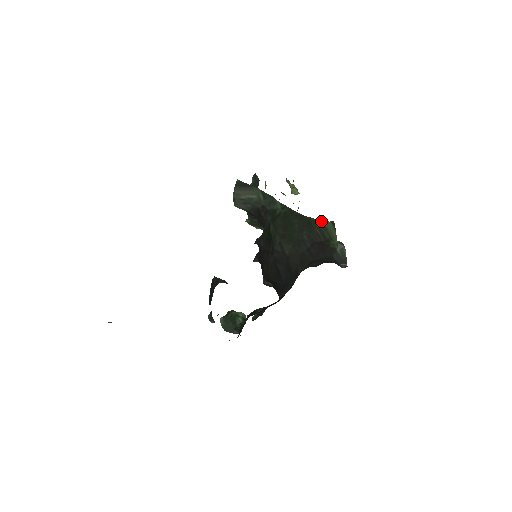
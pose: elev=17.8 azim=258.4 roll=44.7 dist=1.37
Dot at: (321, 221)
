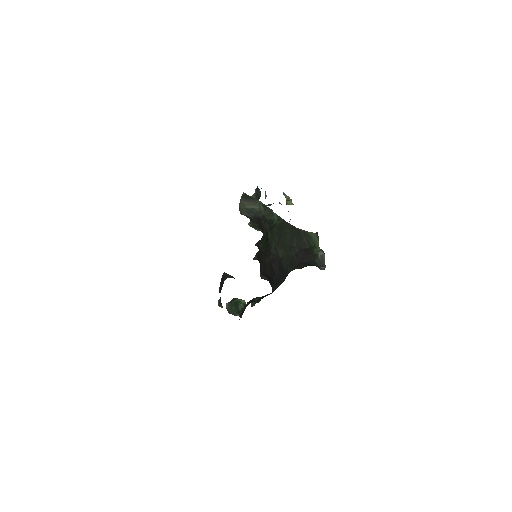
Dot at: (308, 232)
